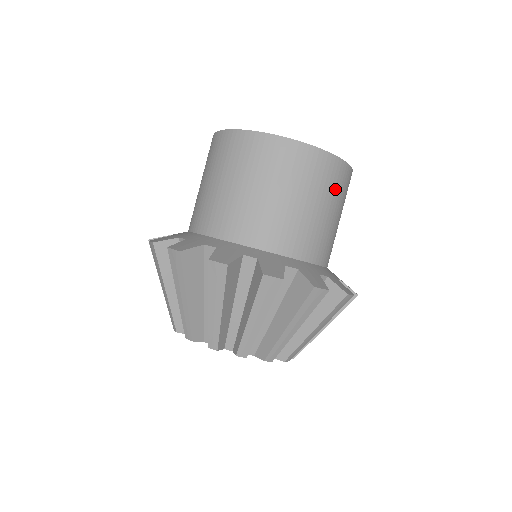
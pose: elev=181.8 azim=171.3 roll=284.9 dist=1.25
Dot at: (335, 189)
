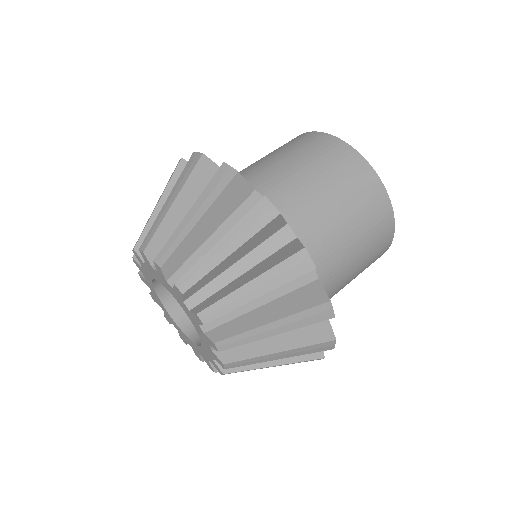
Dot at: occluded
